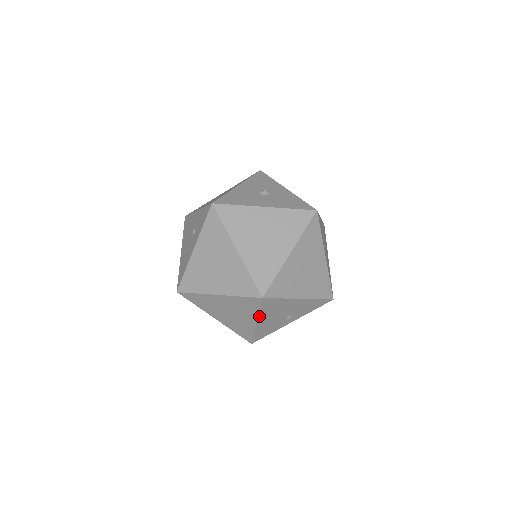
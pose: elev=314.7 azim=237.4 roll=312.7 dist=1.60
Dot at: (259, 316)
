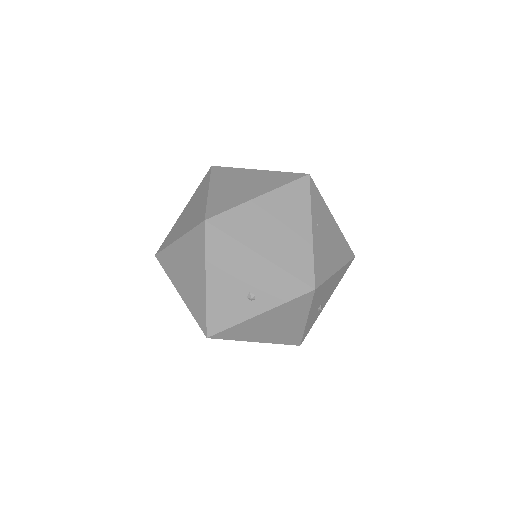
Dot at: (207, 266)
